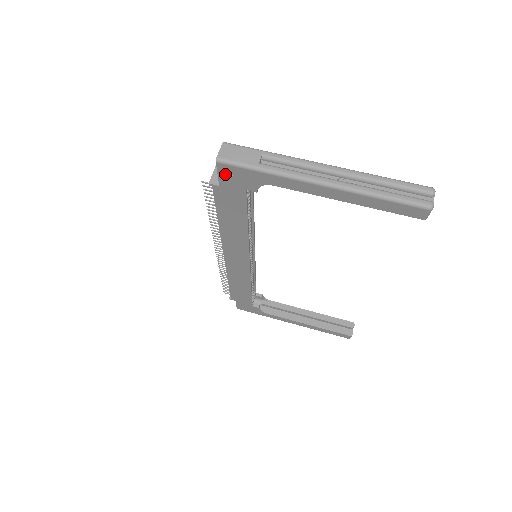
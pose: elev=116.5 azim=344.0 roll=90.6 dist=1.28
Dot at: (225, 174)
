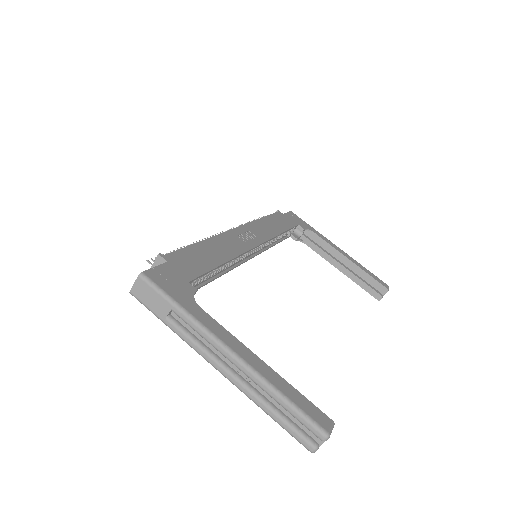
Dot at: occluded
